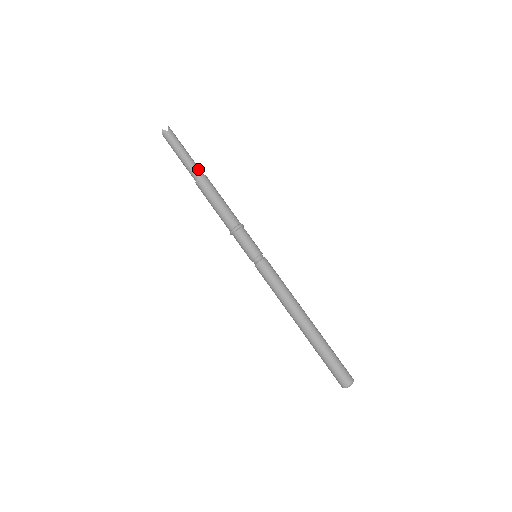
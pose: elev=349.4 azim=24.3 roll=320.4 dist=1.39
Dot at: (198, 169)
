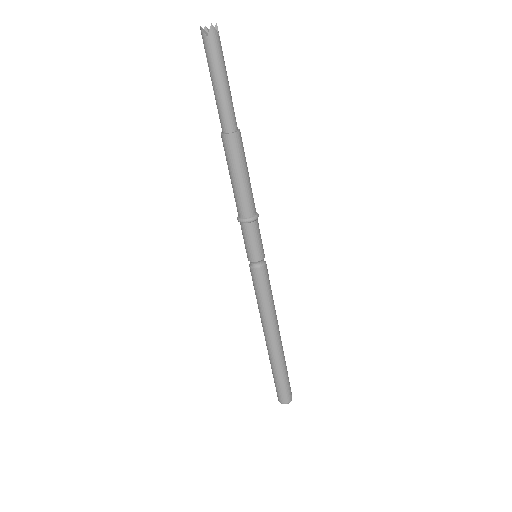
Dot at: (228, 119)
